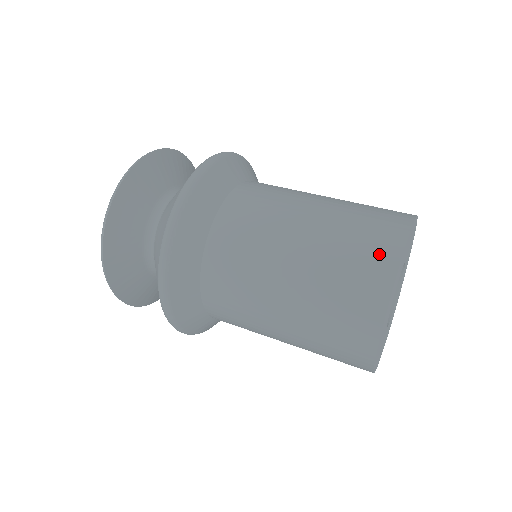
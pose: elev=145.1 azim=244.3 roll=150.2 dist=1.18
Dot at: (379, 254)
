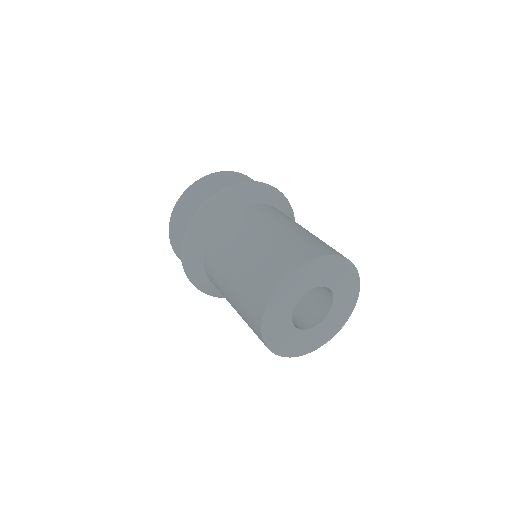
Dot at: (255, 309)
